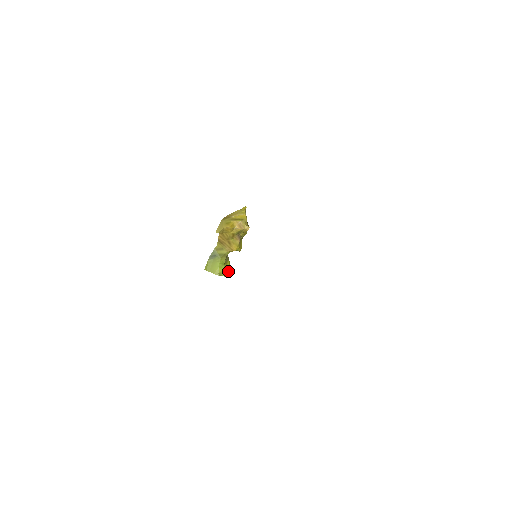
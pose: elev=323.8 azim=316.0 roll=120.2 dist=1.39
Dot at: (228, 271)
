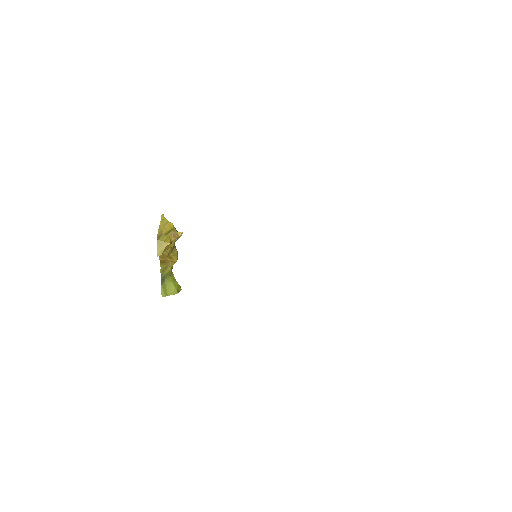
Dot at: occluded
